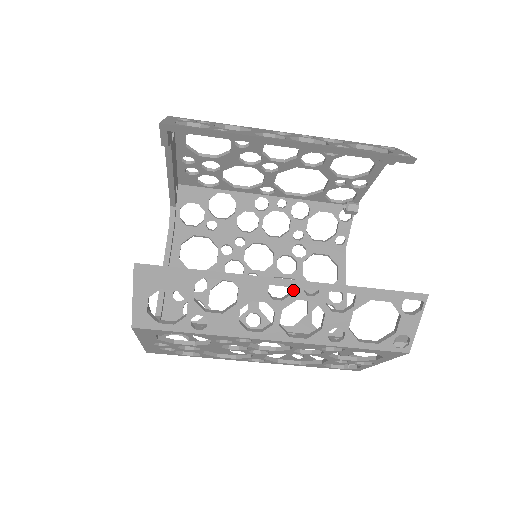
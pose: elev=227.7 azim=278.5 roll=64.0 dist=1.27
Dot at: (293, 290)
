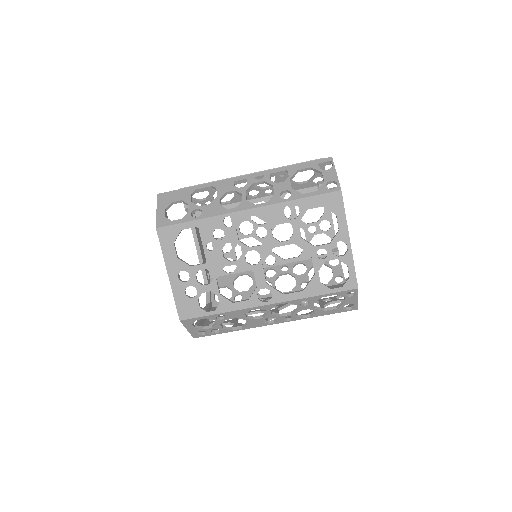
Dot at: (248, 180)
